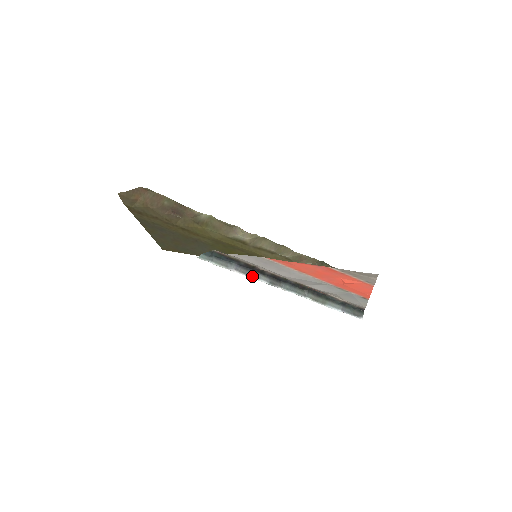
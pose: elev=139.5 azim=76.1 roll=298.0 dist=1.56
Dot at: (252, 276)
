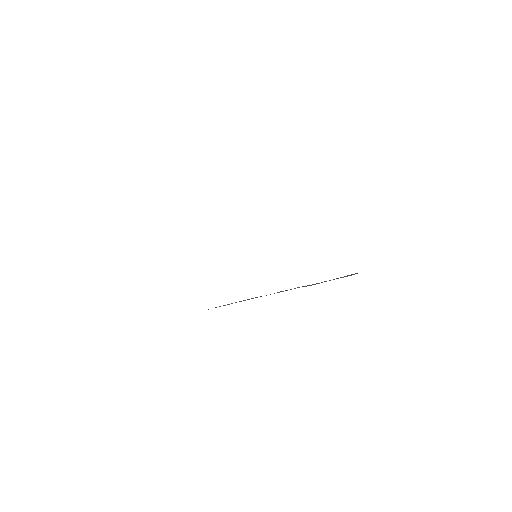
Dot at: occluded
